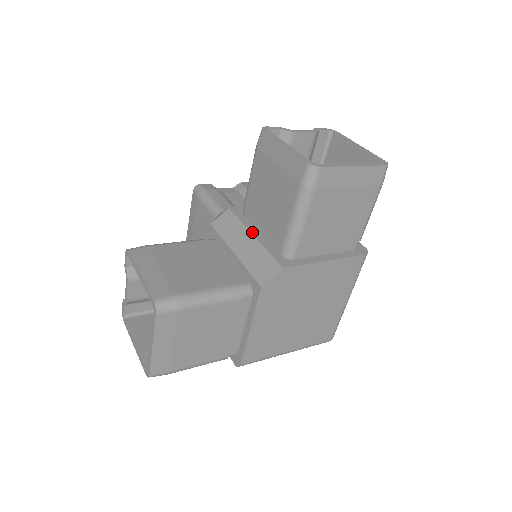
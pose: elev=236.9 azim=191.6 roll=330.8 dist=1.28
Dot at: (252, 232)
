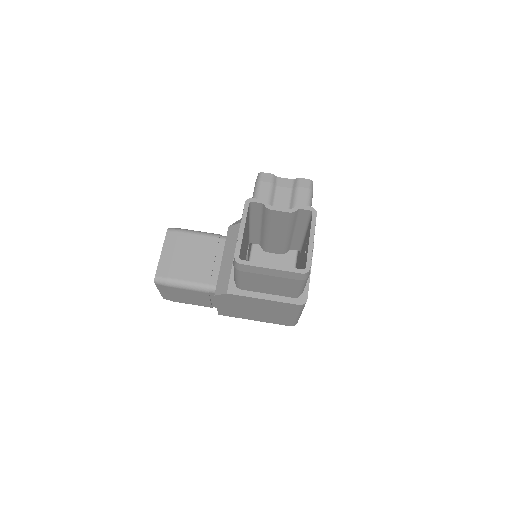
Dot at: occluded
